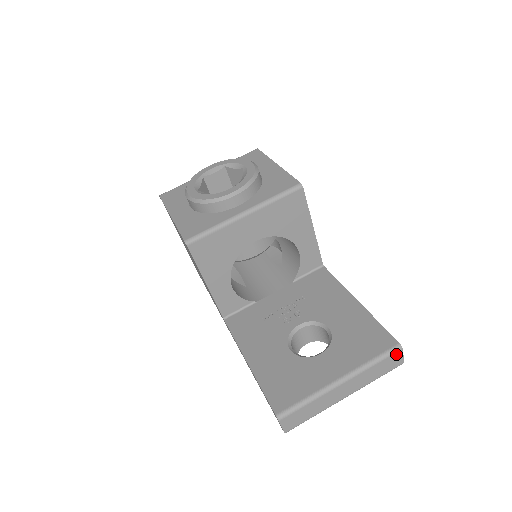
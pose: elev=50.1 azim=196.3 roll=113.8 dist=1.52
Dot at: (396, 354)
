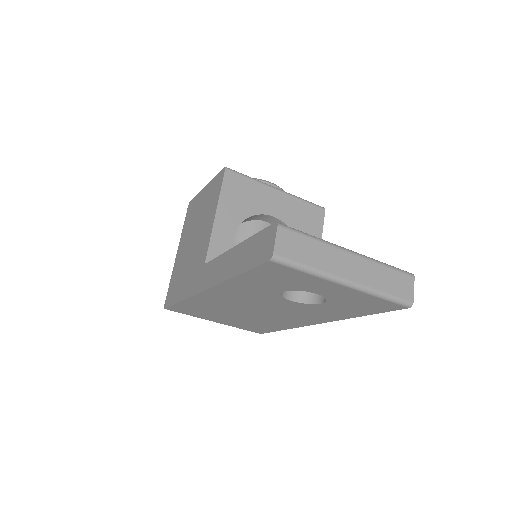
Dot at: (407, 278)
